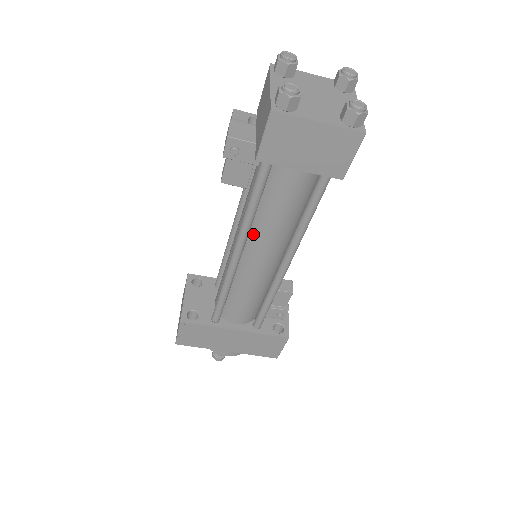
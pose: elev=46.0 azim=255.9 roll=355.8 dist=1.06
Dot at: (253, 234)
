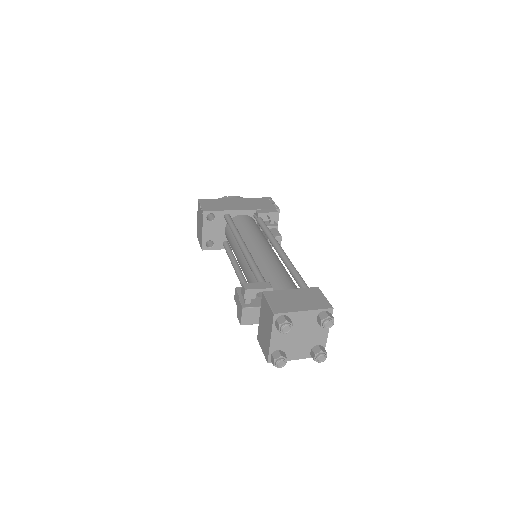
Dot at: occluded
